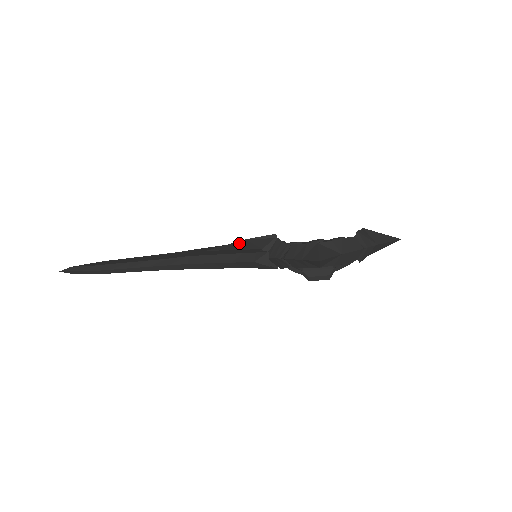
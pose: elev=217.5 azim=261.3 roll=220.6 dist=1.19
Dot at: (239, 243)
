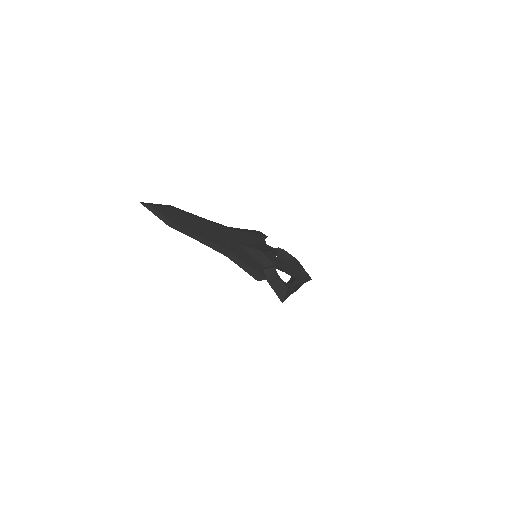
Dot at: (257, 252)
